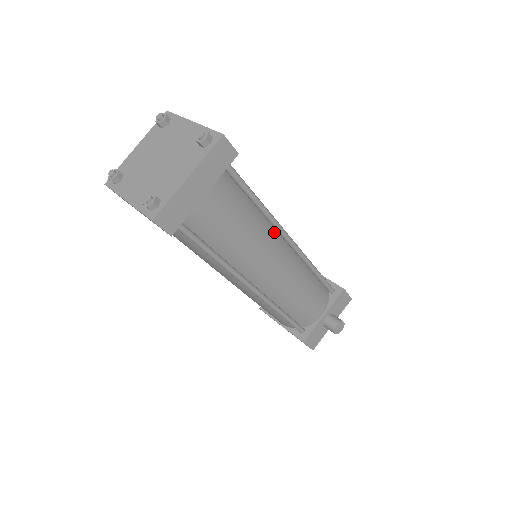
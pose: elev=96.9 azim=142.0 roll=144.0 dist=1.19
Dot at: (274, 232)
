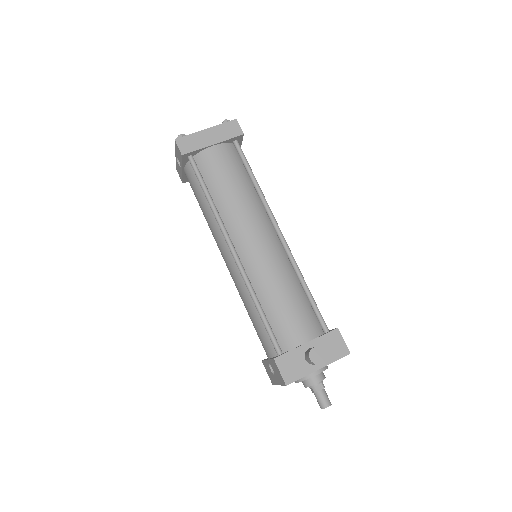
Dot at: (265, 215)
